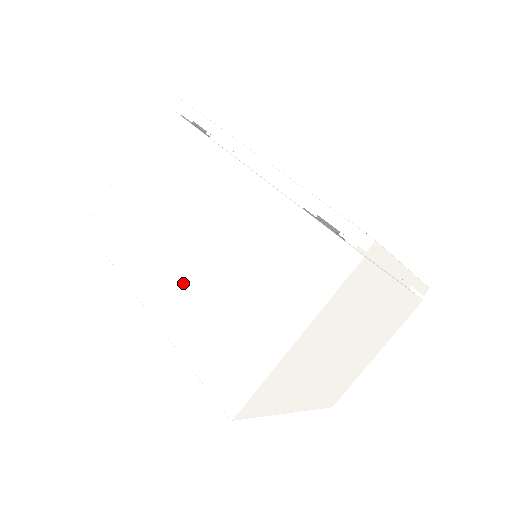
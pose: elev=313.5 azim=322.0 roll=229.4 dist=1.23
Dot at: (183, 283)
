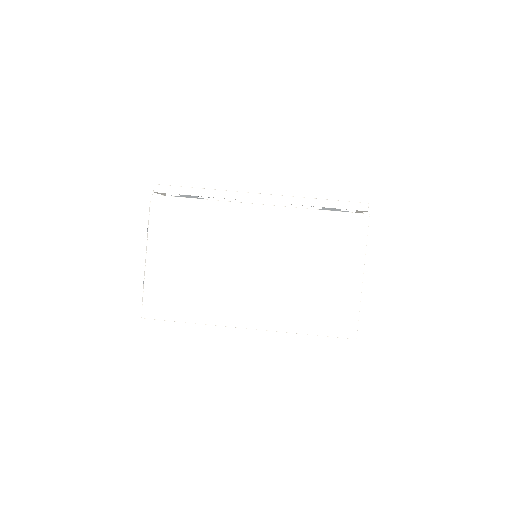
Dot at: (269, 296)
